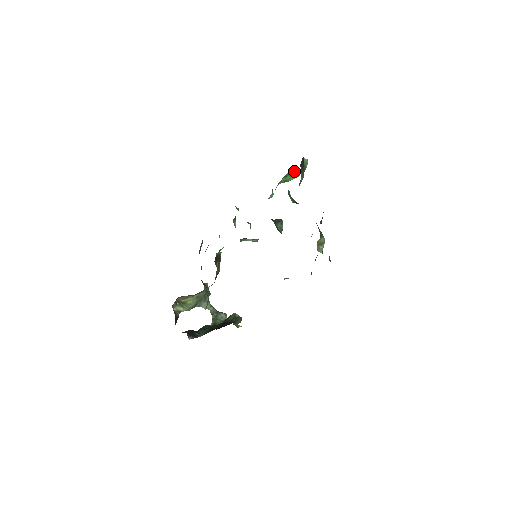
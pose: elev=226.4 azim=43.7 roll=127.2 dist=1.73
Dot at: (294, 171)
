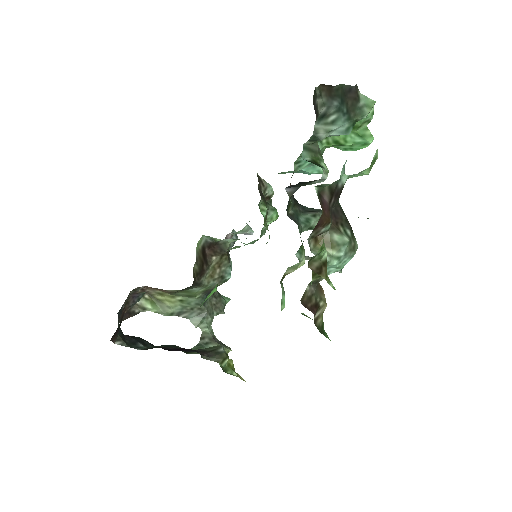
Dot at: occluded
